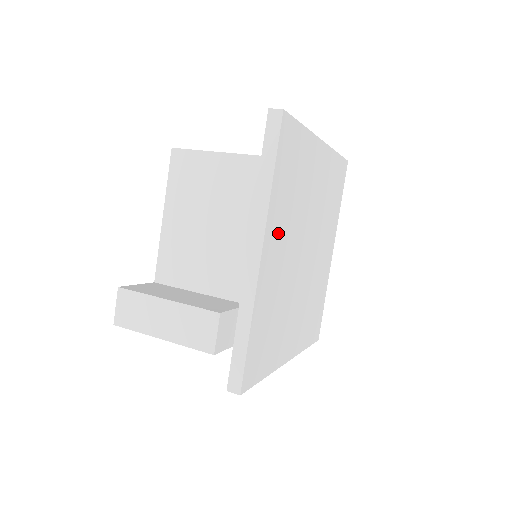
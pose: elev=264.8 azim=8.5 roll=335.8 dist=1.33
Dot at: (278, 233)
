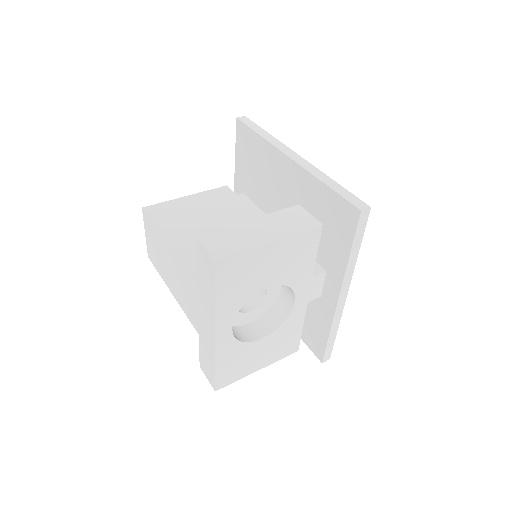
Dot at: occluded
